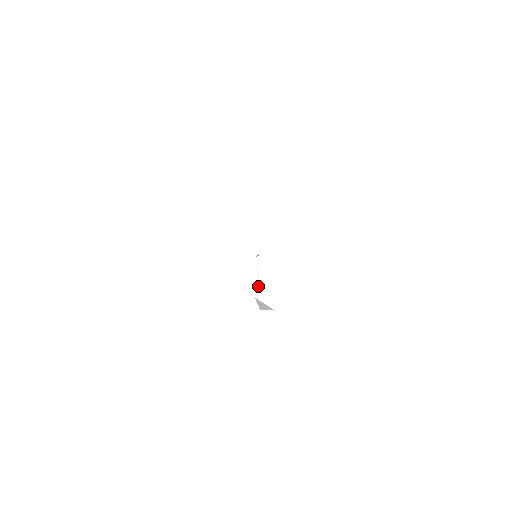
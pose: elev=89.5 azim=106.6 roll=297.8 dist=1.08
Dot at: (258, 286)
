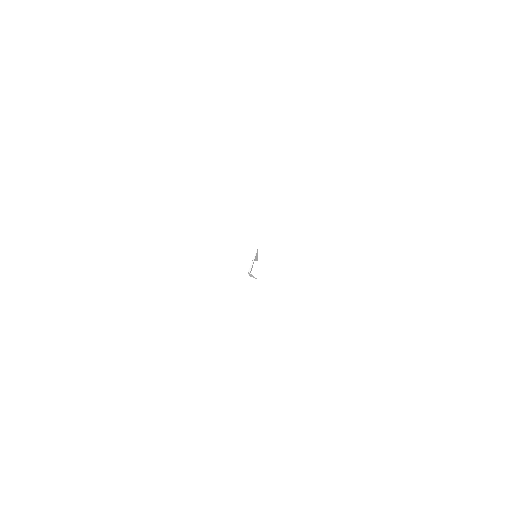
Dot at: occluded
